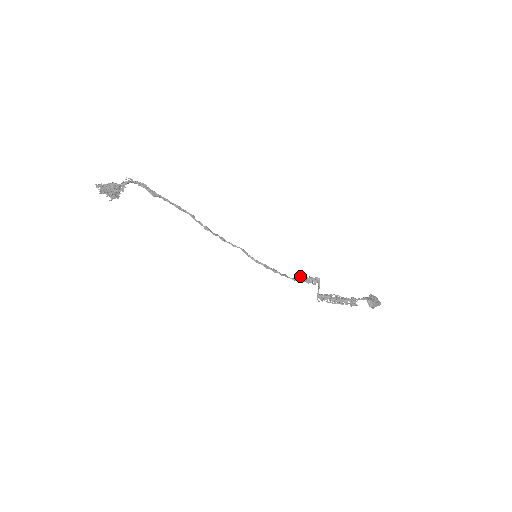
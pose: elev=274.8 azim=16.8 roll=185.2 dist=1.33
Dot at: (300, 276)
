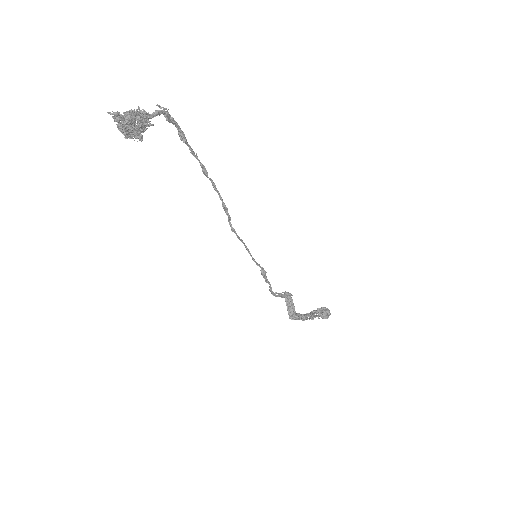
Dot at: (276, 293)
